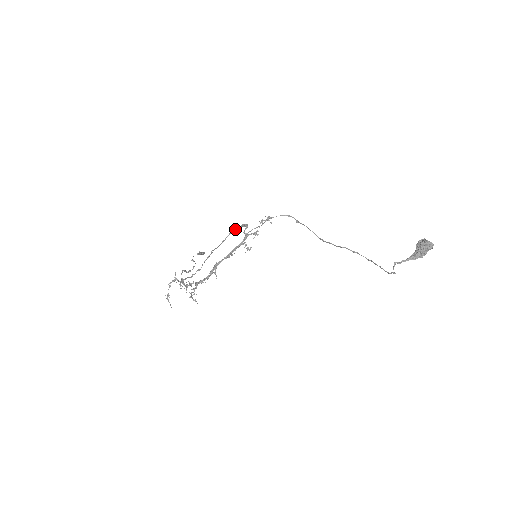
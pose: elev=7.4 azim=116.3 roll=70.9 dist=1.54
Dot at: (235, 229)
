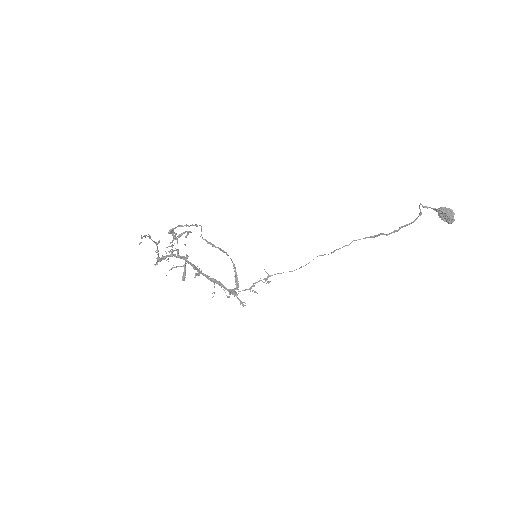
Dot at: (233, 263)
